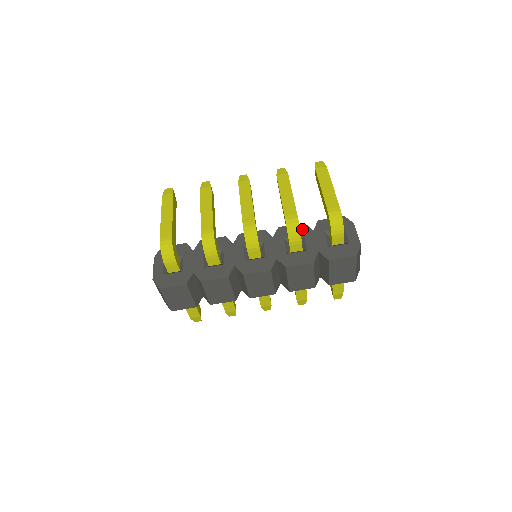
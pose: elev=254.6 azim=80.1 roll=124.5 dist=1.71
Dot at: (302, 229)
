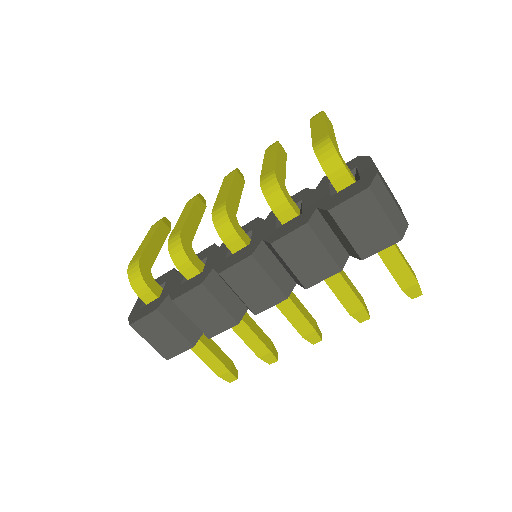
Dot at: (301, 195)
